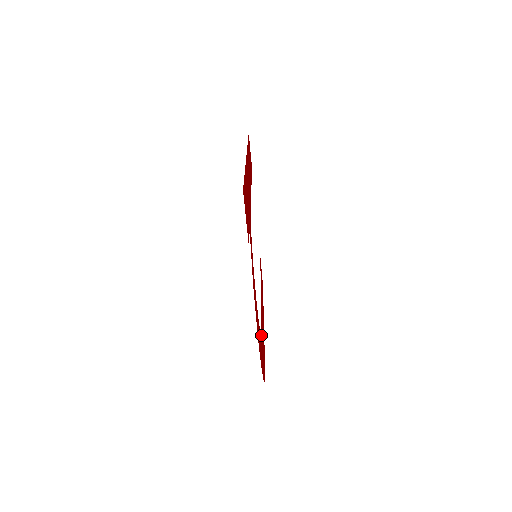
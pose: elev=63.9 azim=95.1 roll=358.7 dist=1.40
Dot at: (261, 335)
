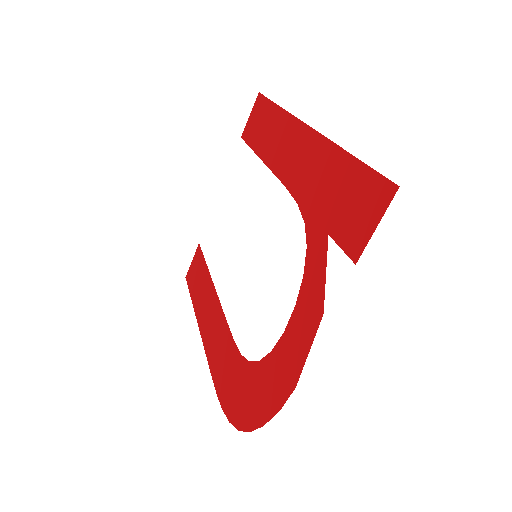
Dot at: (242, 364)
